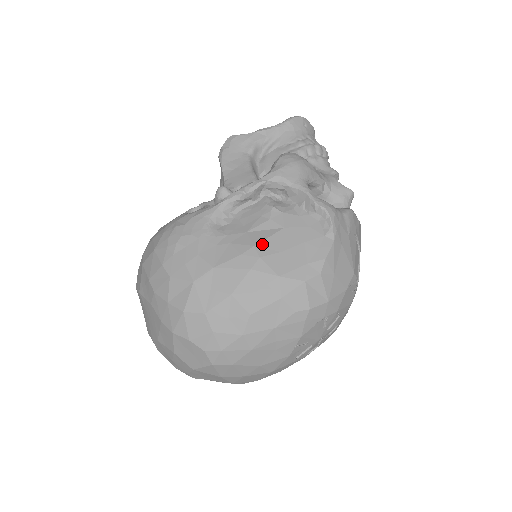
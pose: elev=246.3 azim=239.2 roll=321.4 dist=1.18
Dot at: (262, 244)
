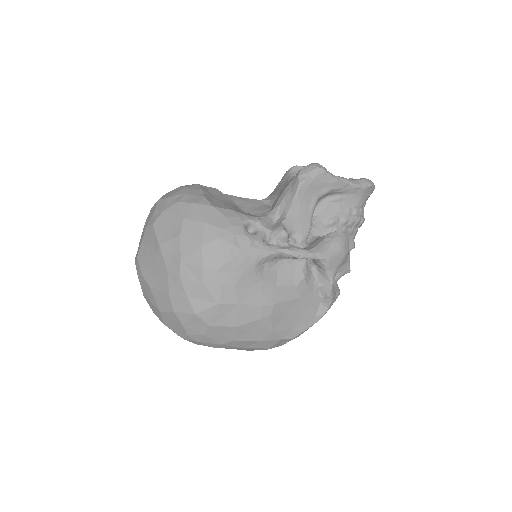
Dot at: (279, 305)
